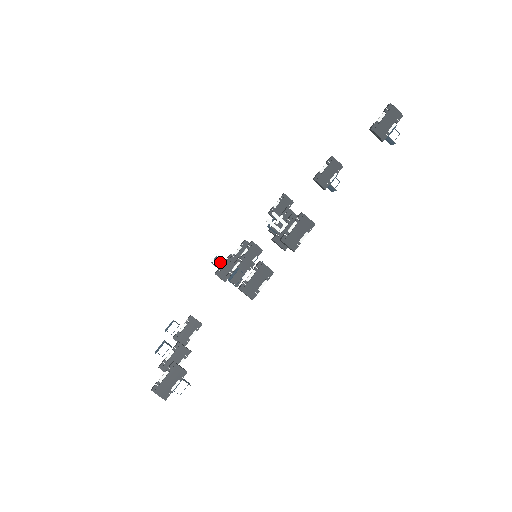
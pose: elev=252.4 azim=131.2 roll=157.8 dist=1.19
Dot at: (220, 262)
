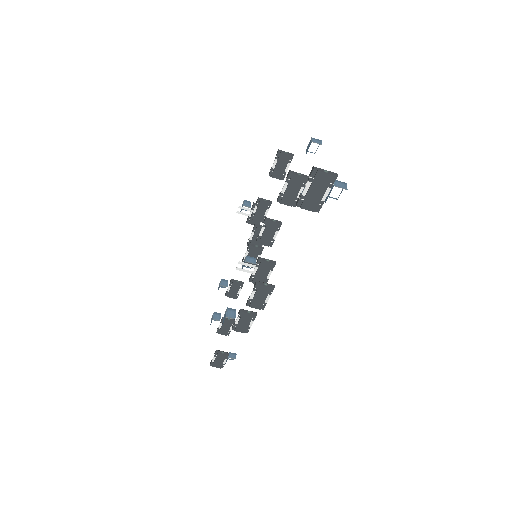
Dot at: occluded
